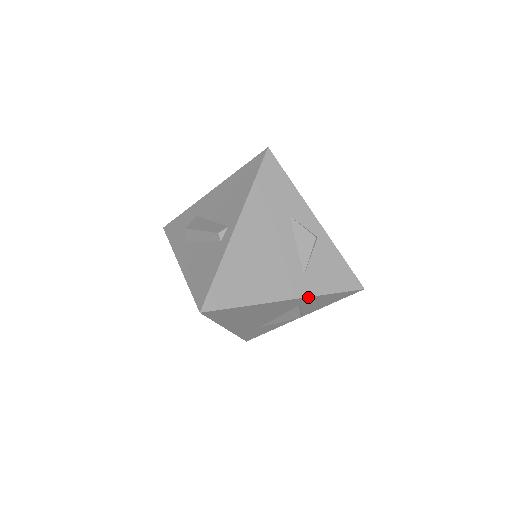
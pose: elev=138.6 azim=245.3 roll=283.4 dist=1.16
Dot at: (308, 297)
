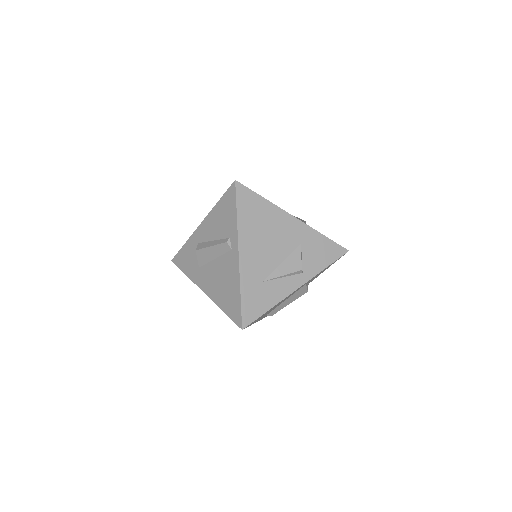
Dot at: (309, 227)
